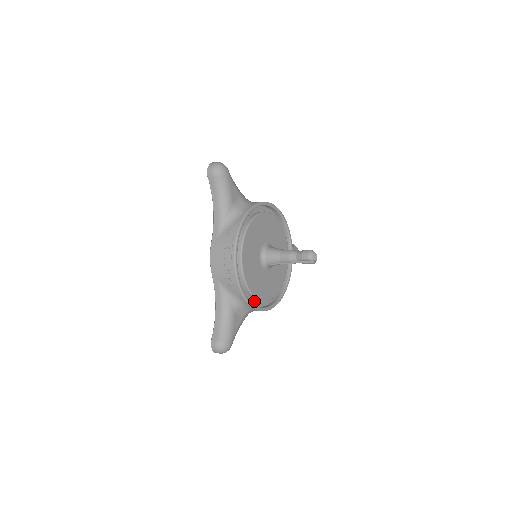
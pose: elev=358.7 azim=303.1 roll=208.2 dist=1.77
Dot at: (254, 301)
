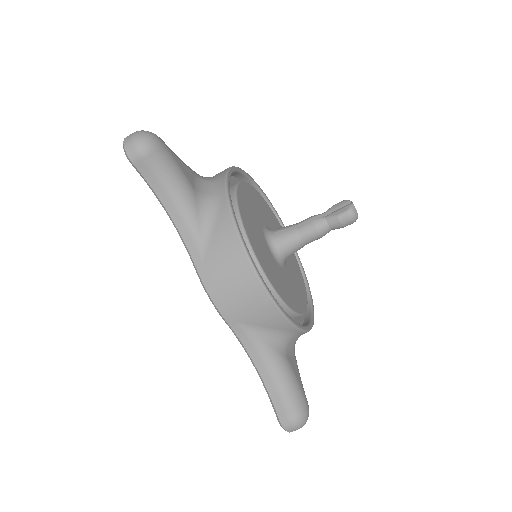
Dot at: occluded
